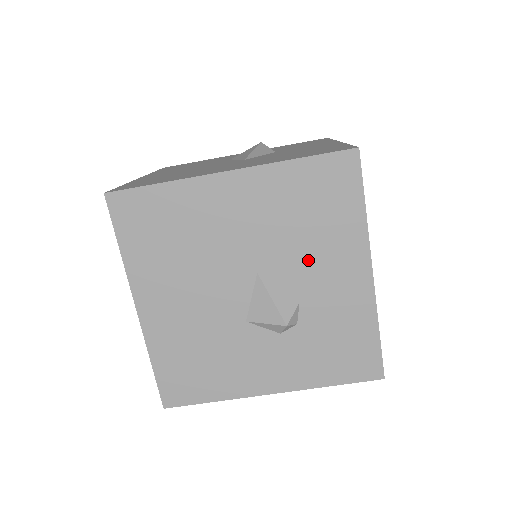
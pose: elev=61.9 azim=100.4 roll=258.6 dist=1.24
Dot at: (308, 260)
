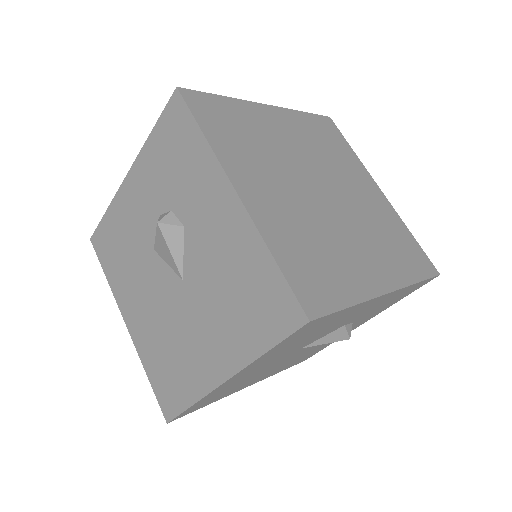
Dot at: (331, 328)
